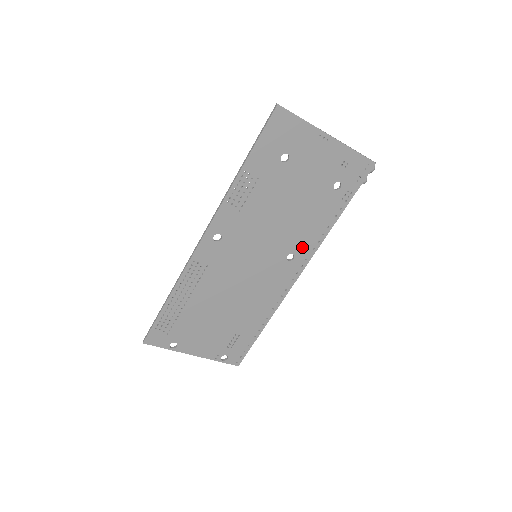
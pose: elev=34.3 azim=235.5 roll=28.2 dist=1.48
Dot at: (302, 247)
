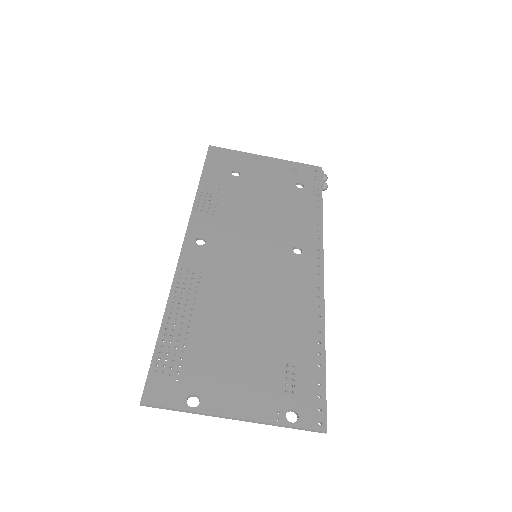
Dot at: (304, 239)
